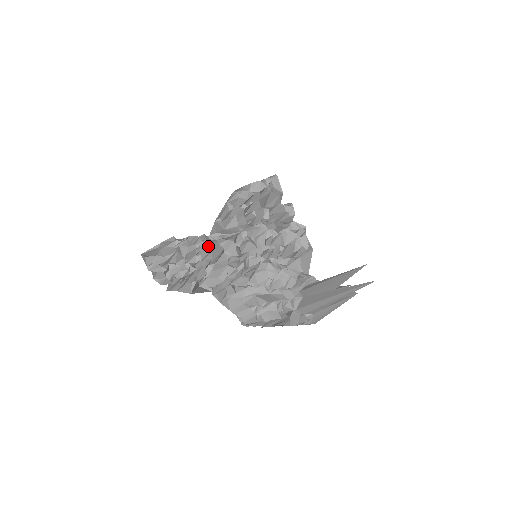
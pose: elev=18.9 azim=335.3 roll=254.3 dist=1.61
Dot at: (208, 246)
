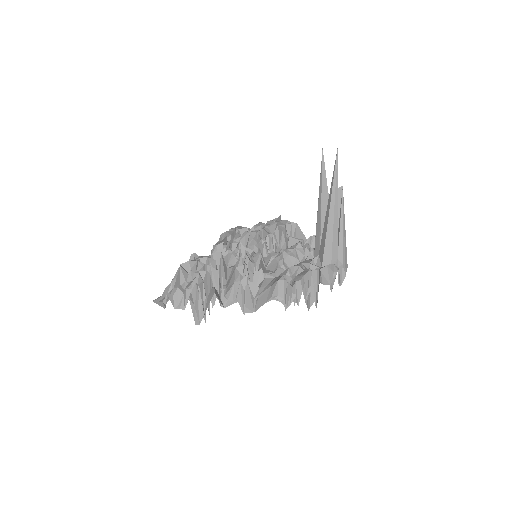
Dot at: (206, 258)
